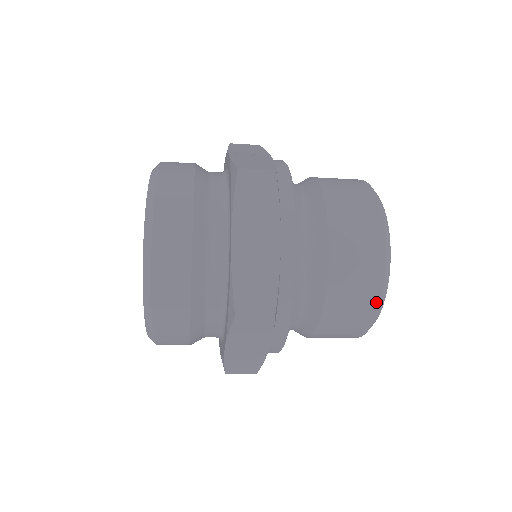
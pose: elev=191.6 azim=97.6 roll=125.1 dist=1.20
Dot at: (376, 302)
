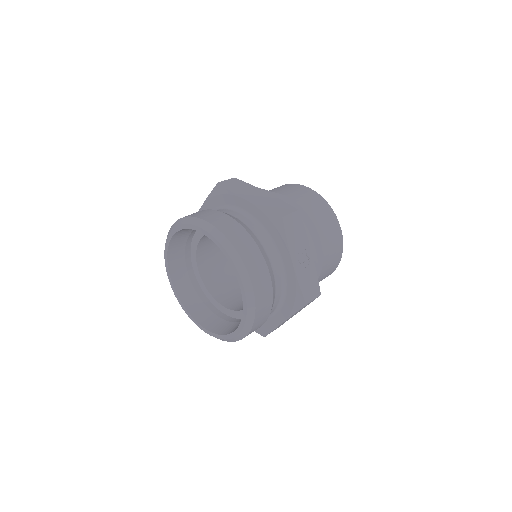
Dot at: occluded
